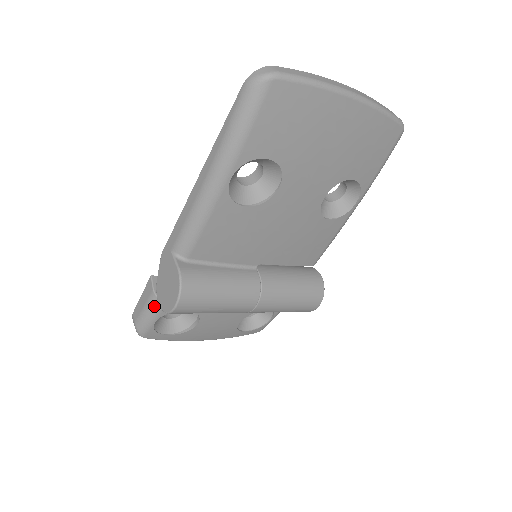
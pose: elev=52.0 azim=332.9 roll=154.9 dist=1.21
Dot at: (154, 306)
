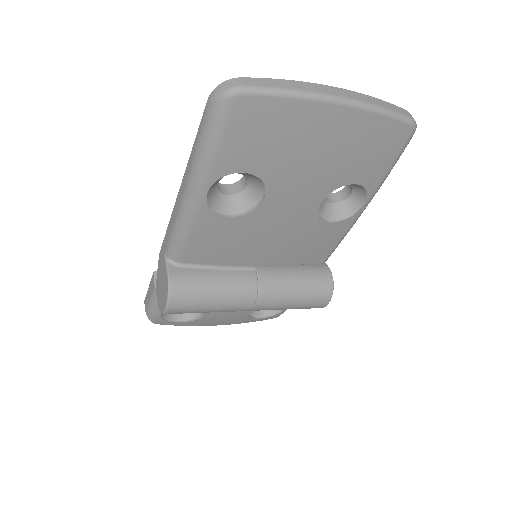
Dot at: occluded
